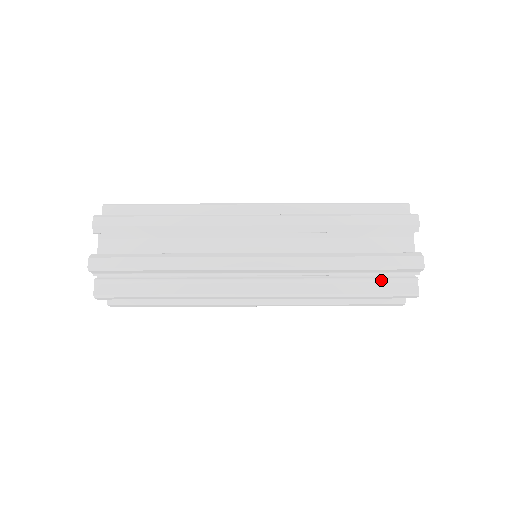
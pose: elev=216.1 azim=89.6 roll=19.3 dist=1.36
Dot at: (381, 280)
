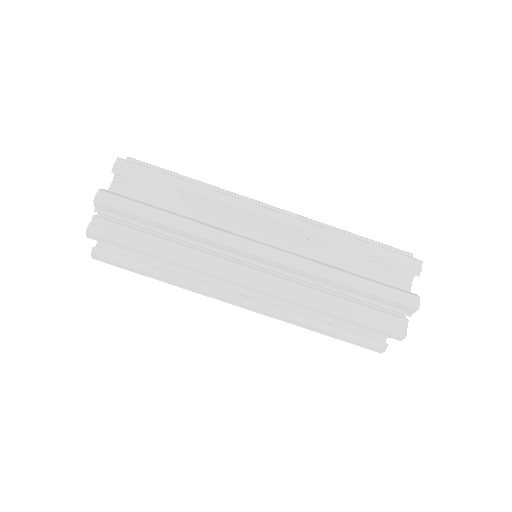
Dot at: occluded
